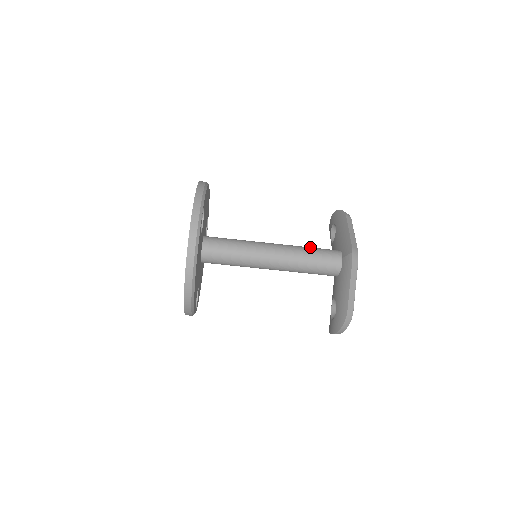
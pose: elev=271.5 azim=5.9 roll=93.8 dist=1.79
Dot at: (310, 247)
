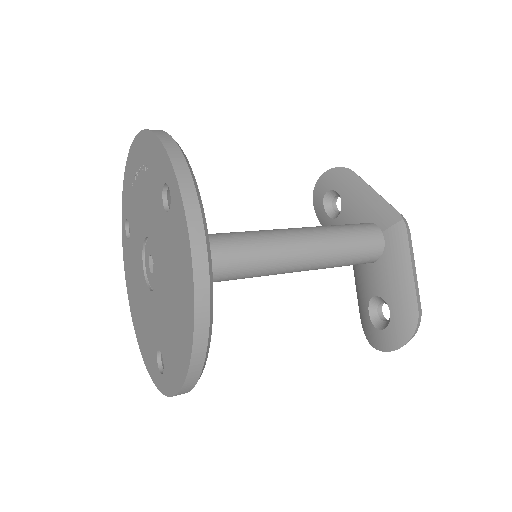
Dot at: (331, 225)
